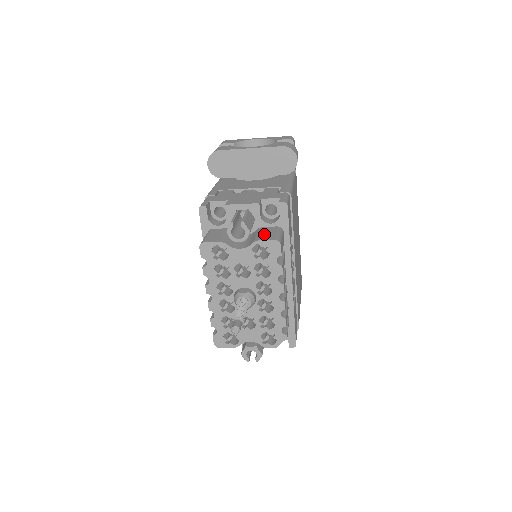
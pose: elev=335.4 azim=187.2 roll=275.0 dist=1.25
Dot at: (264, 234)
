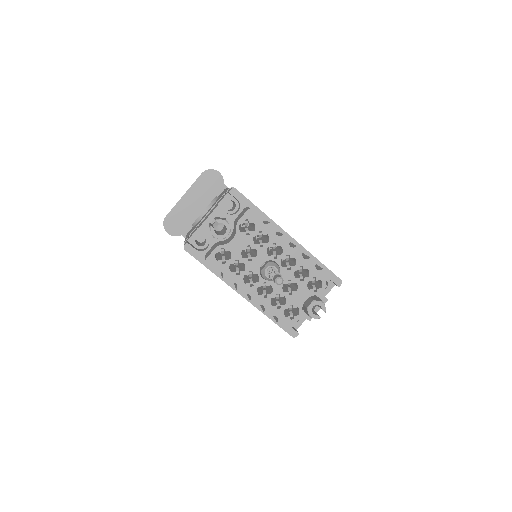
Dot at: (239, 217)
